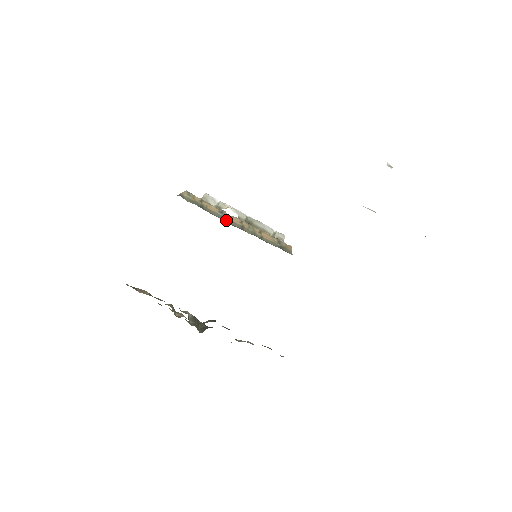
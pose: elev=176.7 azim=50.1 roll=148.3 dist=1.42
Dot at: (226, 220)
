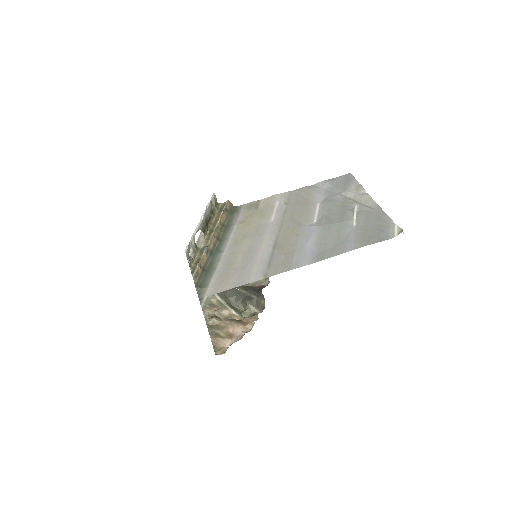
Dot at: (213, 251)
